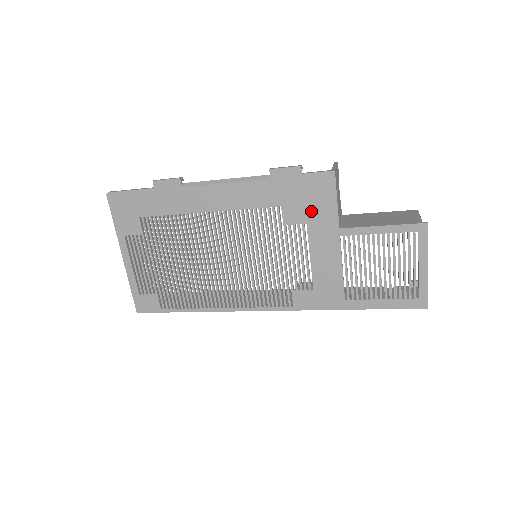
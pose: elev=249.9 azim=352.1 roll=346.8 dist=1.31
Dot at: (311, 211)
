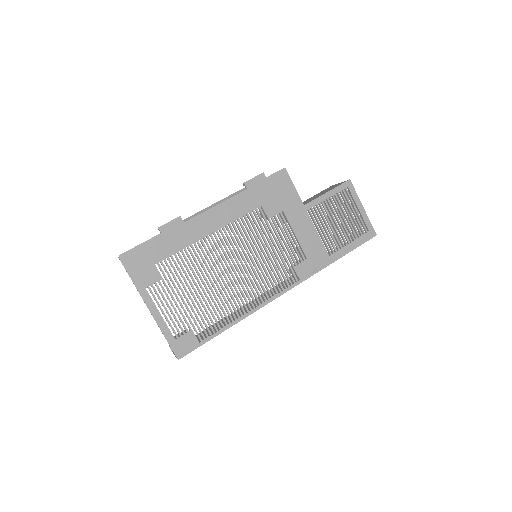
Dot at: (282, 201)
